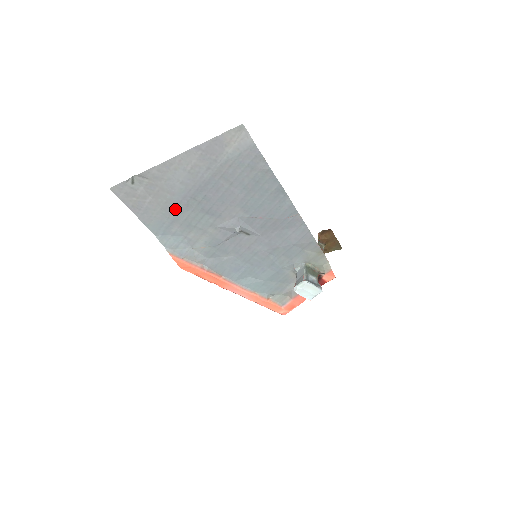
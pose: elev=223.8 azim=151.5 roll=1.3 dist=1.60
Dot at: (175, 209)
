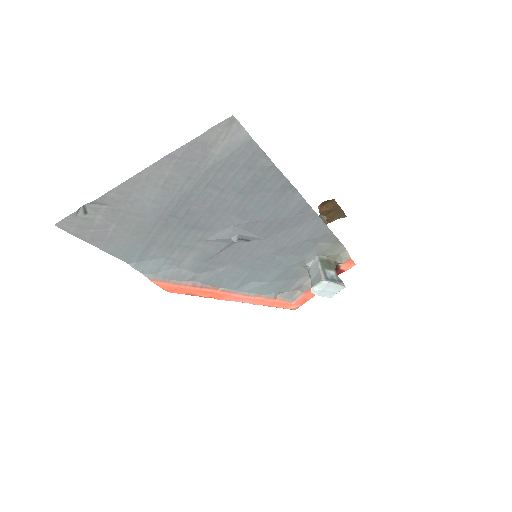
Dot at: (150, 232)
